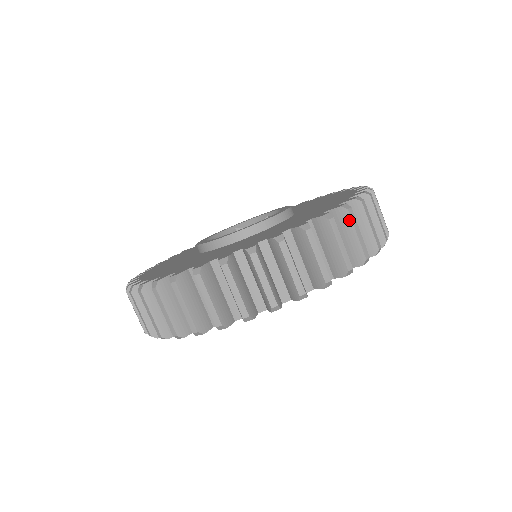
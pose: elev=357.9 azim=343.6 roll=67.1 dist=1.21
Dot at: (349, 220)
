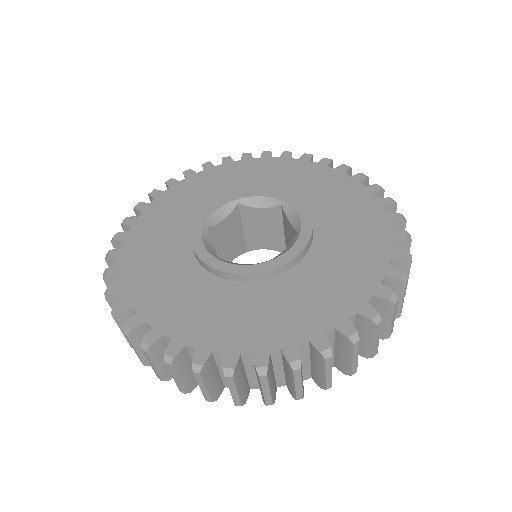
Dot at: (374, 331)
